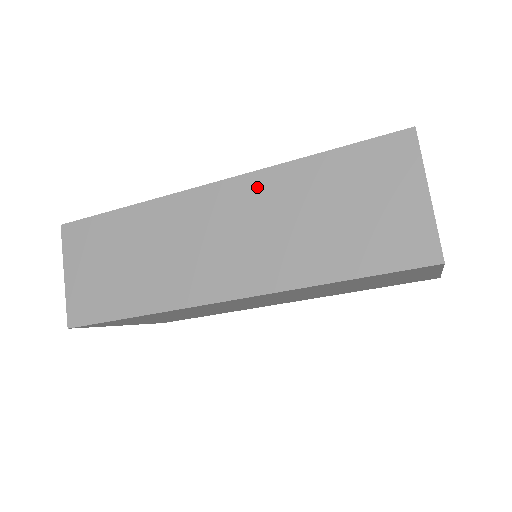
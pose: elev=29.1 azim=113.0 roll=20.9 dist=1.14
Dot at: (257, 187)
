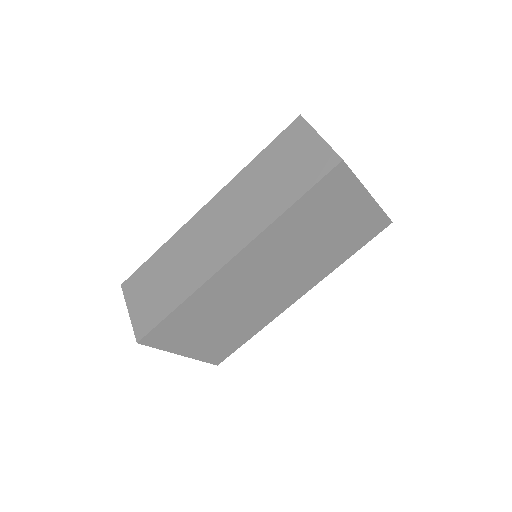
Dot at: (230, 191)
